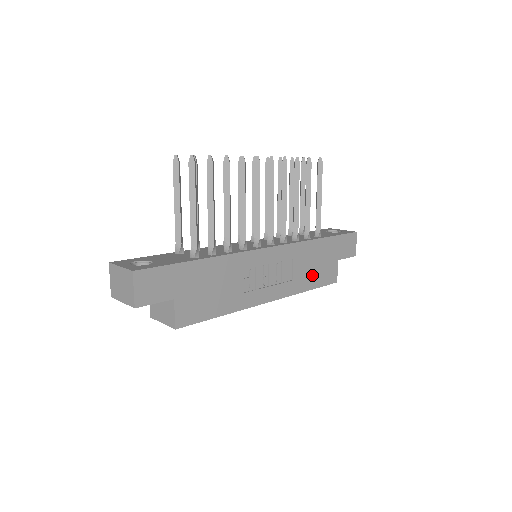
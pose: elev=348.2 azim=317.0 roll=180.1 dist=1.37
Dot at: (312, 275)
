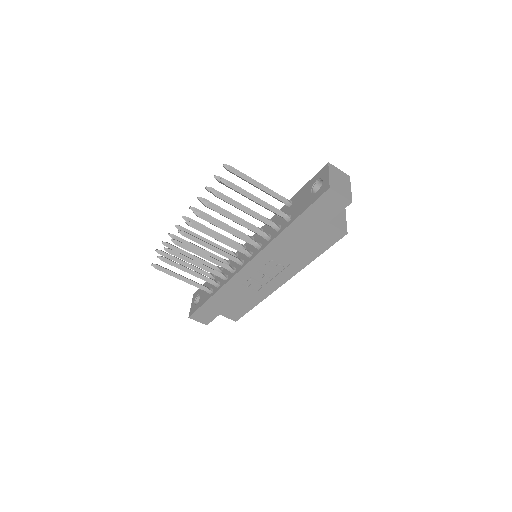
Dot at: (308, 249)
